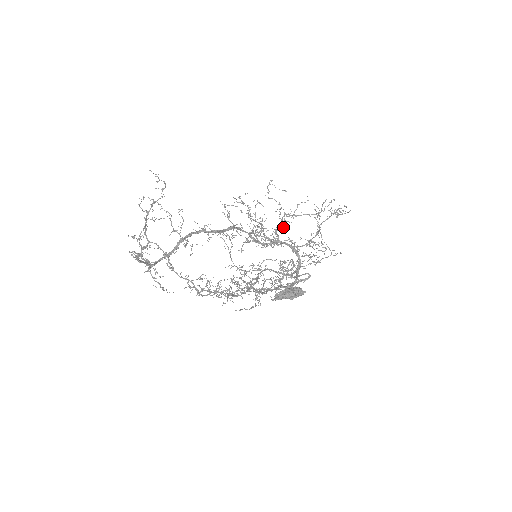
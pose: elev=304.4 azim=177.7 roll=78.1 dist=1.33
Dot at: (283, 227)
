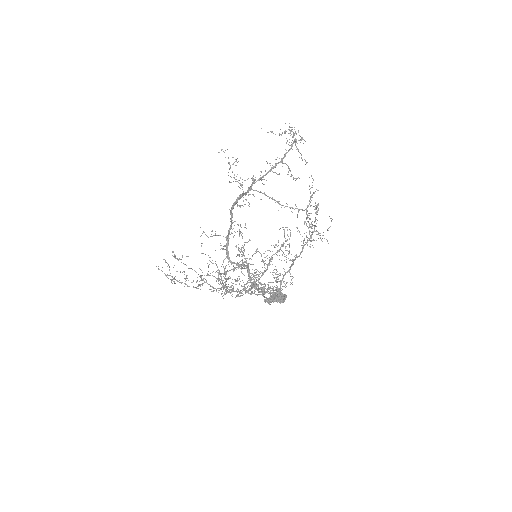
Dot at: occluded
